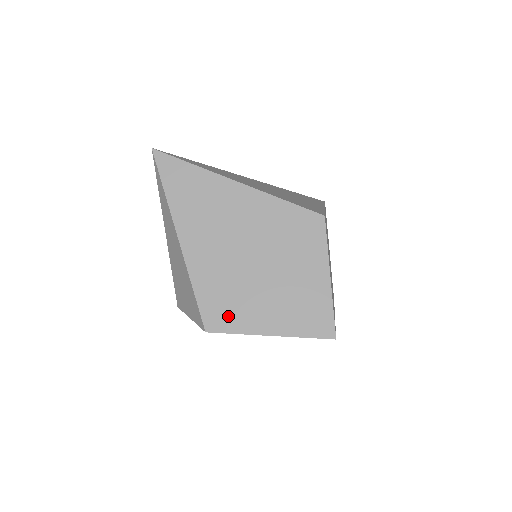
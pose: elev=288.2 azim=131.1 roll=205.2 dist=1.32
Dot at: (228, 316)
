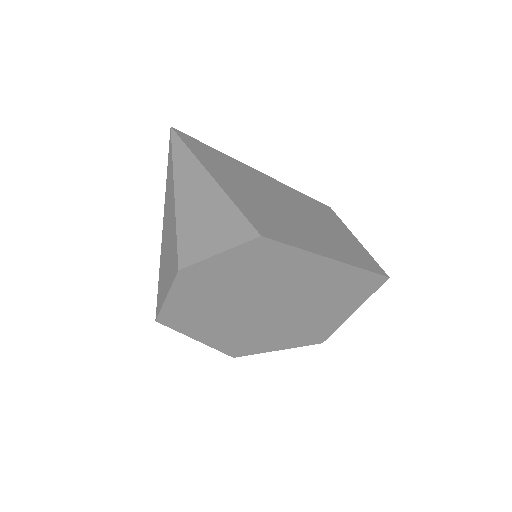
Dot at: (280, 232)
